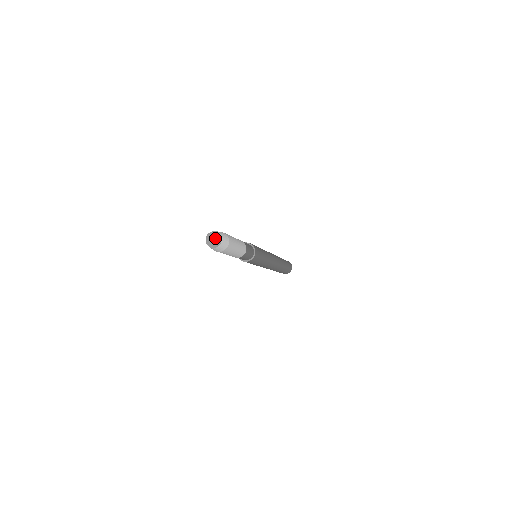
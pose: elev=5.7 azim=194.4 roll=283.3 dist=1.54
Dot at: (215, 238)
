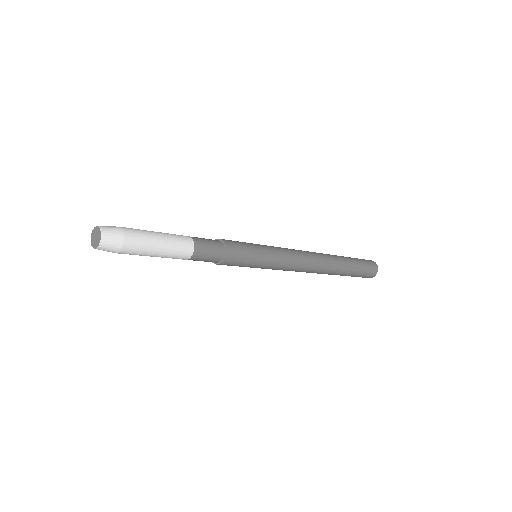
Dot at: (96, 235)
